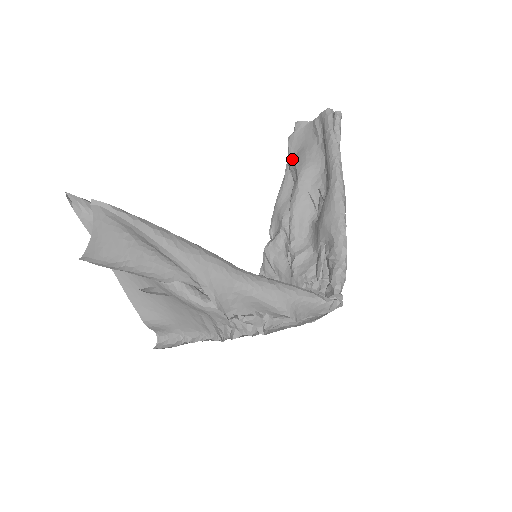
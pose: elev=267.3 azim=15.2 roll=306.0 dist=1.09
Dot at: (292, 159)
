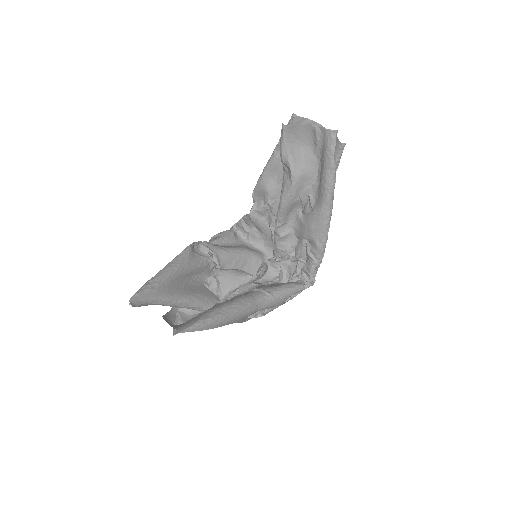
Dot at: (285, 152)
